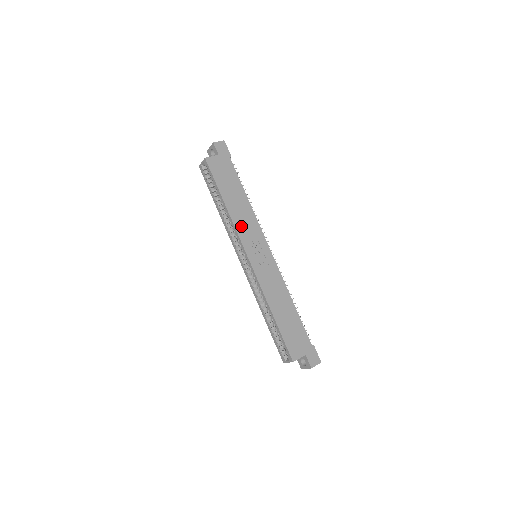
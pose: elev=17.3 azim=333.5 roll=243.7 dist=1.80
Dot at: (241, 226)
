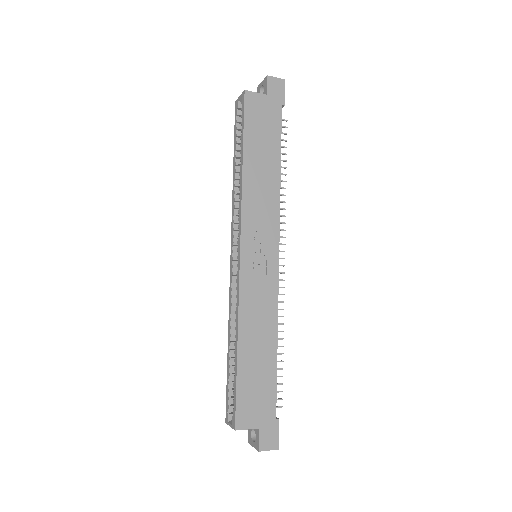
Dot at: (252, 204)
